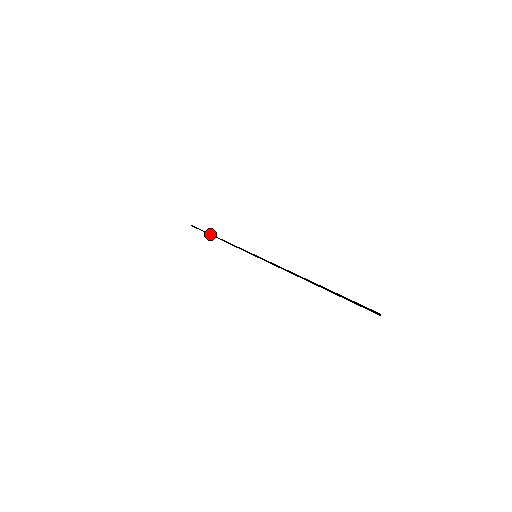
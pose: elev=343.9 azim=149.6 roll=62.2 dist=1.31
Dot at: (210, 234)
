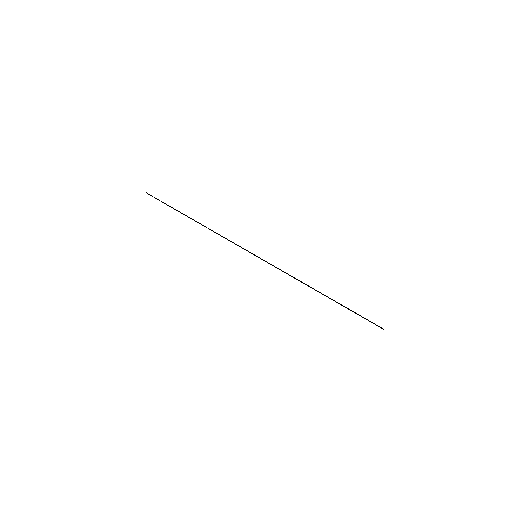
Dot at: occluded
